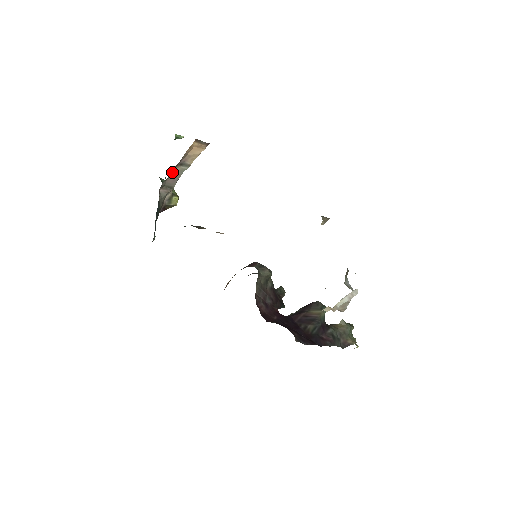
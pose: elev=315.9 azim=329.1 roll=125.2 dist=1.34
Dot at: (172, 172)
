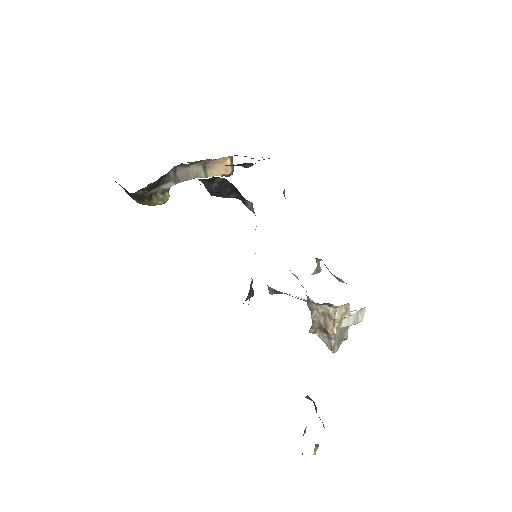
Dot at: (193, 166)
